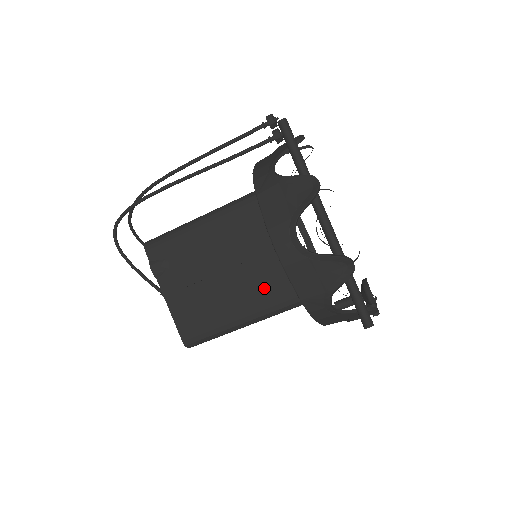
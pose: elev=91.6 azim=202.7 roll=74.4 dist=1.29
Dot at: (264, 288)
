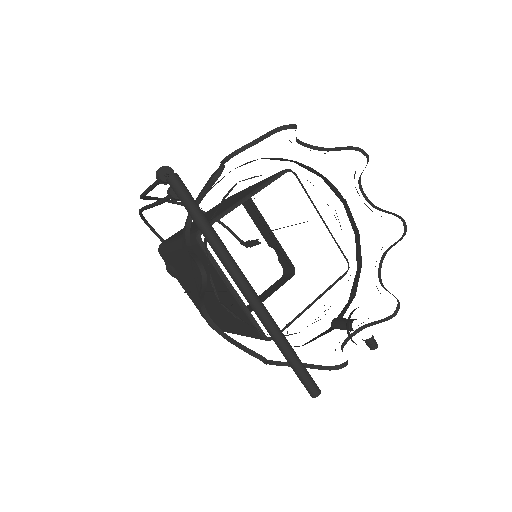
Dot at: (236, 318)
